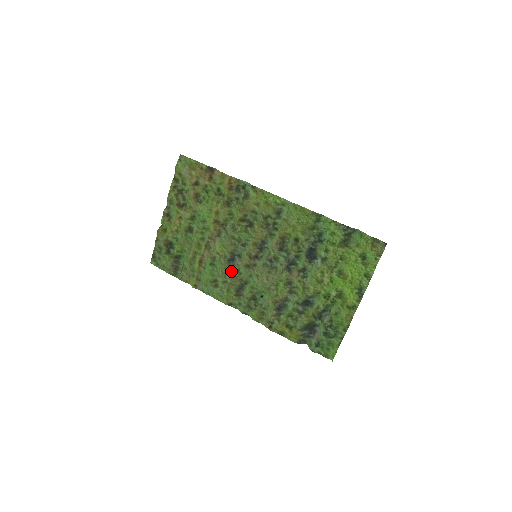
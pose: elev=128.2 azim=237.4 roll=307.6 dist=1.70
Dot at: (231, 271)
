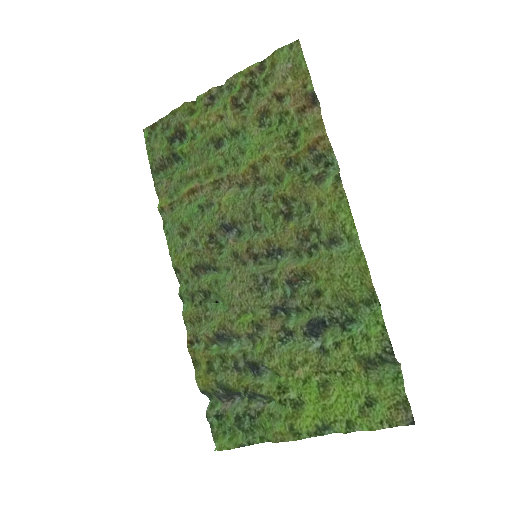
Dot at: (213, 239)
